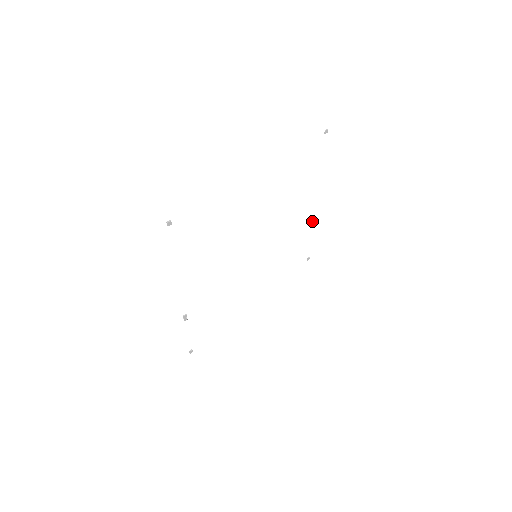
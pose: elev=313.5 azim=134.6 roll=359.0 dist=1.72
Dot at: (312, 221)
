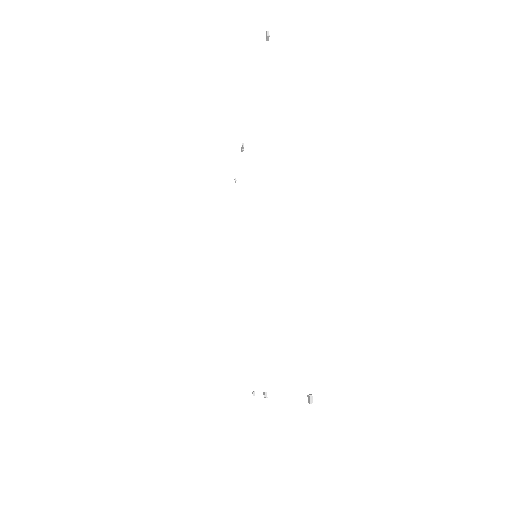
Dot at: (242, 147)
